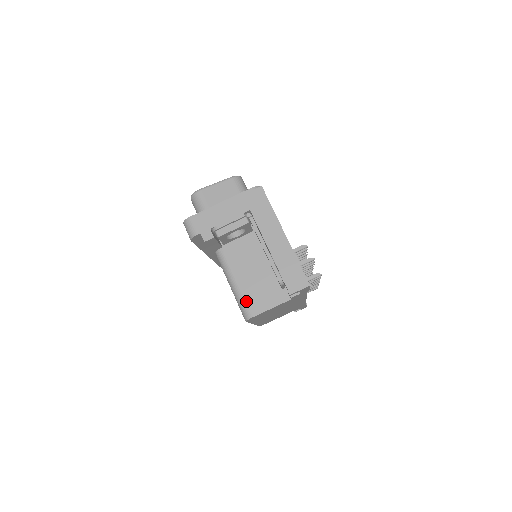
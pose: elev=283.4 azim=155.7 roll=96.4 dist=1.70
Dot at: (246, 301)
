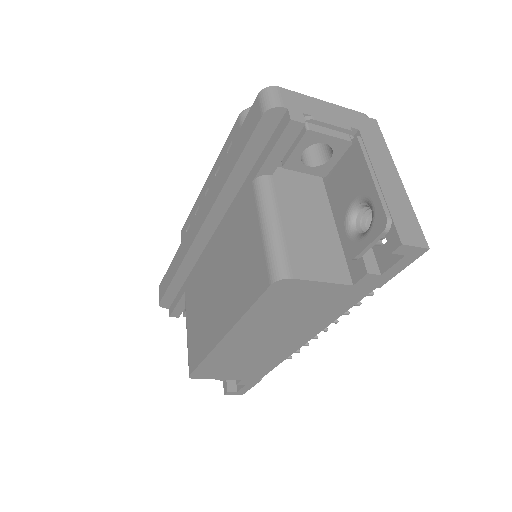
Dot at: (288, 252)
